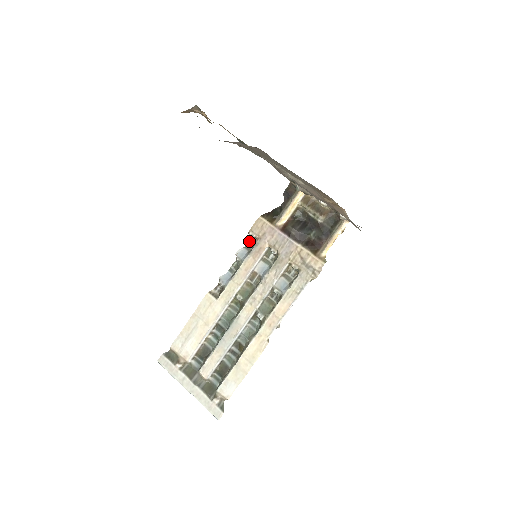
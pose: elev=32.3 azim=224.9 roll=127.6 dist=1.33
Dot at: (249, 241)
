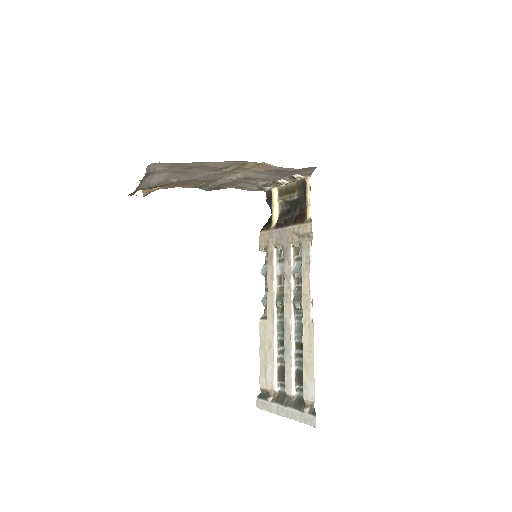
Dot at: (265, 257)
